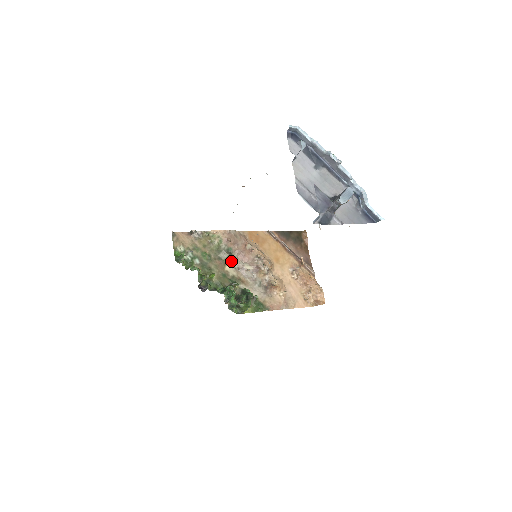
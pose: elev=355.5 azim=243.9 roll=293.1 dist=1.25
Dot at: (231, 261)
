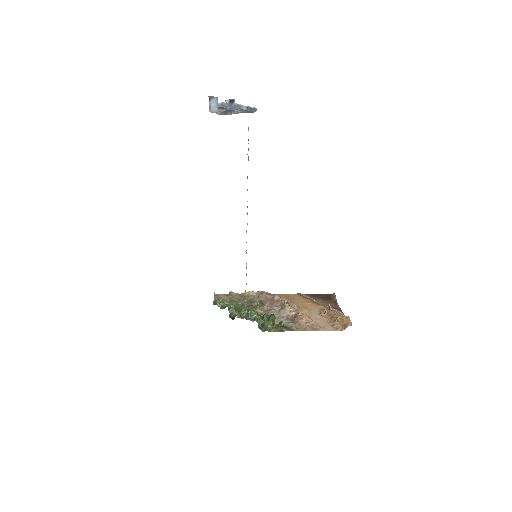
Dot at: (262, 308)
